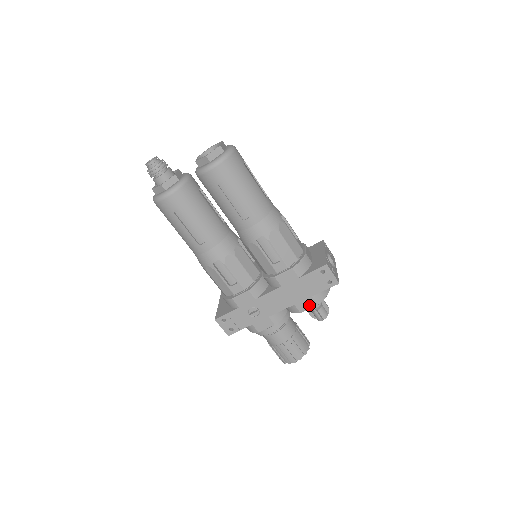
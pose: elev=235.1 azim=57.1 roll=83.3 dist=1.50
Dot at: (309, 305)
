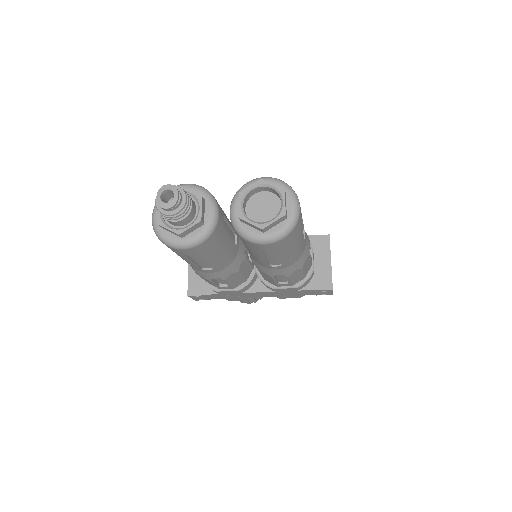
Dot at: (292, 297)
